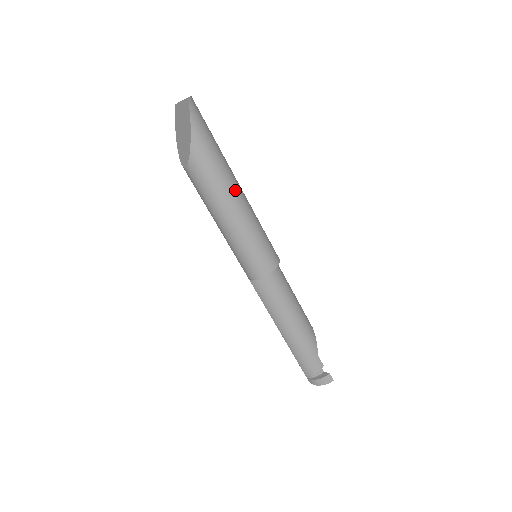
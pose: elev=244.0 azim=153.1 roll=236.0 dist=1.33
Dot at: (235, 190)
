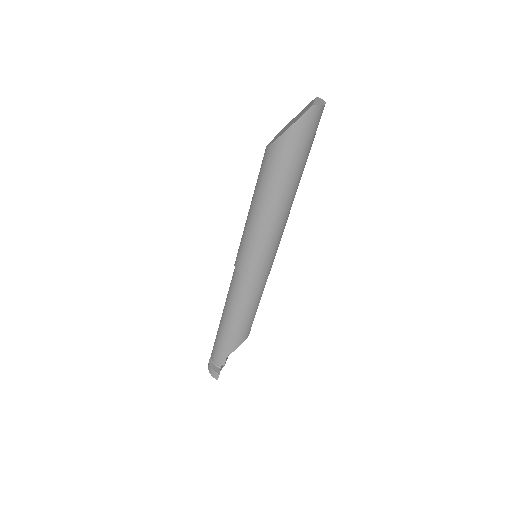
Dot at: (278, 202)
